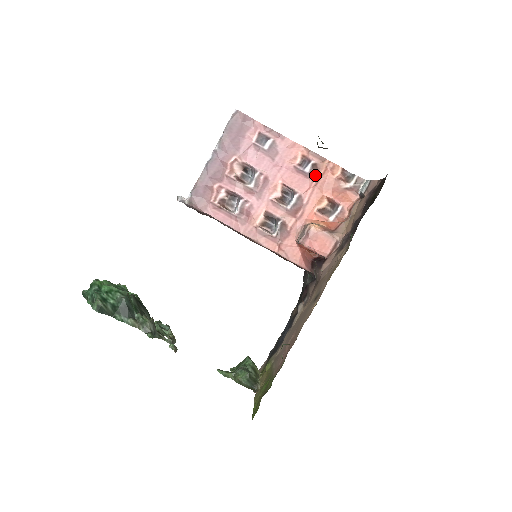
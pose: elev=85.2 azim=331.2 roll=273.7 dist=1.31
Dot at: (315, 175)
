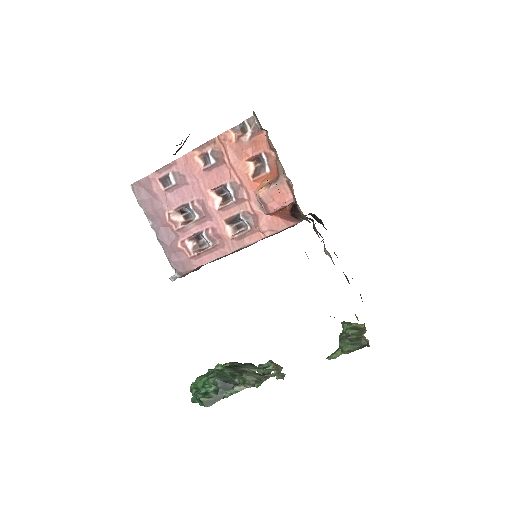
Dot at: (221, 157)
